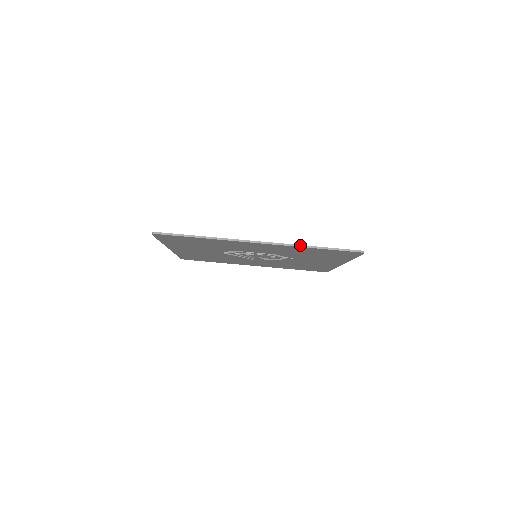
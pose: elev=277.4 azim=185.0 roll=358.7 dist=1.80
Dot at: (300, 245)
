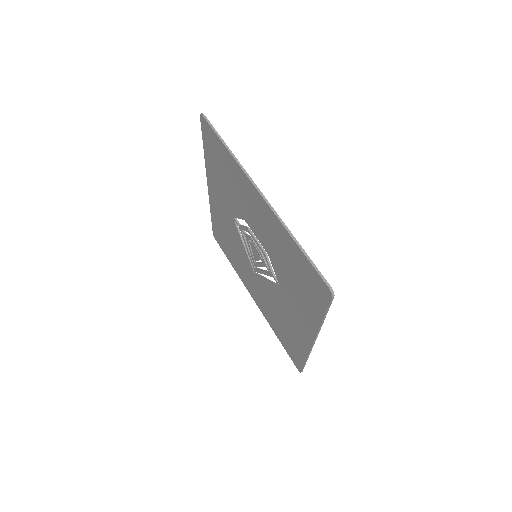
Dot at: (287, 227)
